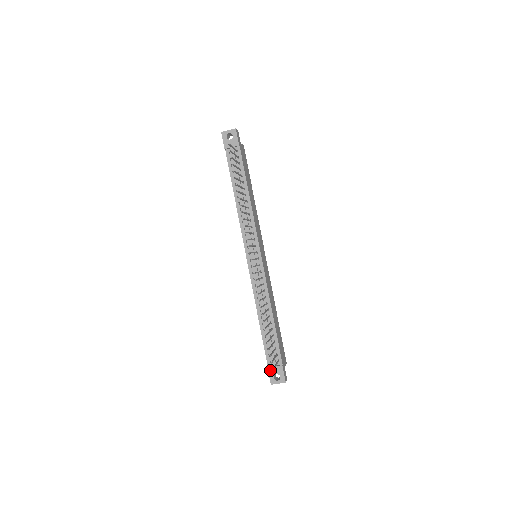
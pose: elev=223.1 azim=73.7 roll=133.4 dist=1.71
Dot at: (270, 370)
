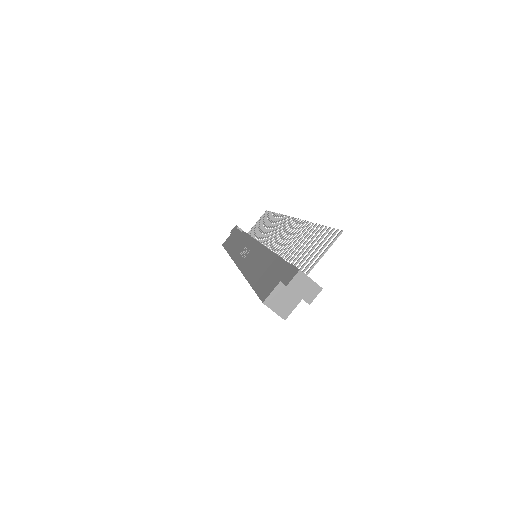
Dot at: occluded
